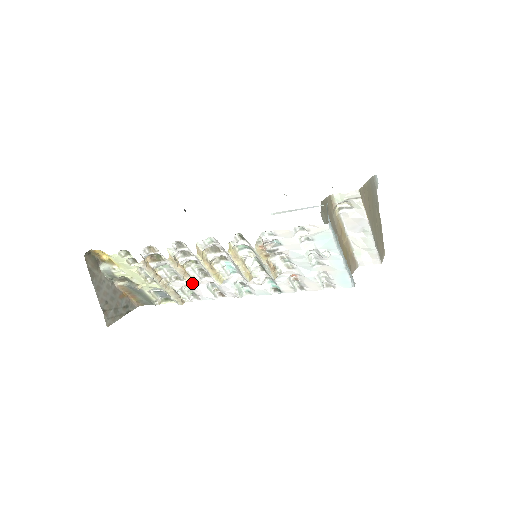
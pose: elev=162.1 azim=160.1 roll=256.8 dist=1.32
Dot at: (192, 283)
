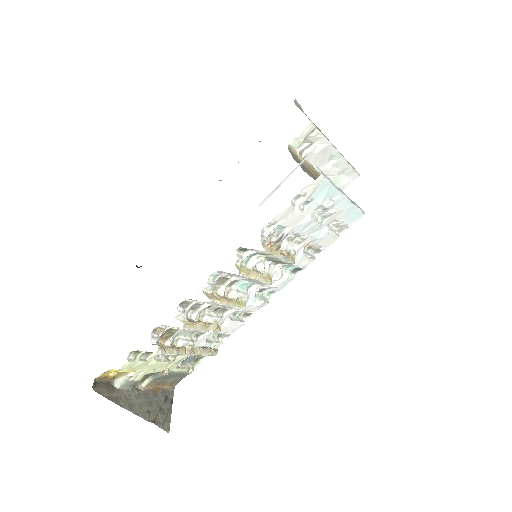
Dot at: (217, 328)
